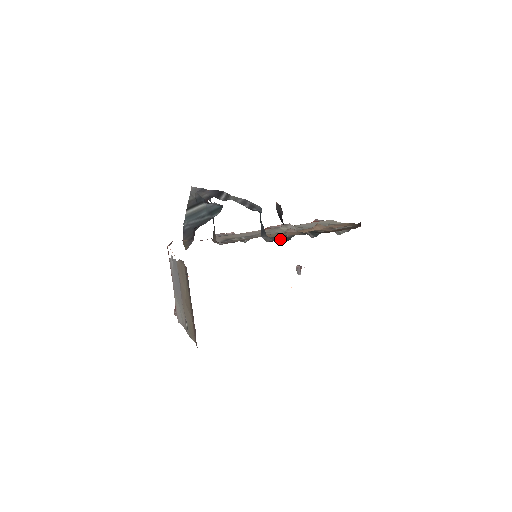
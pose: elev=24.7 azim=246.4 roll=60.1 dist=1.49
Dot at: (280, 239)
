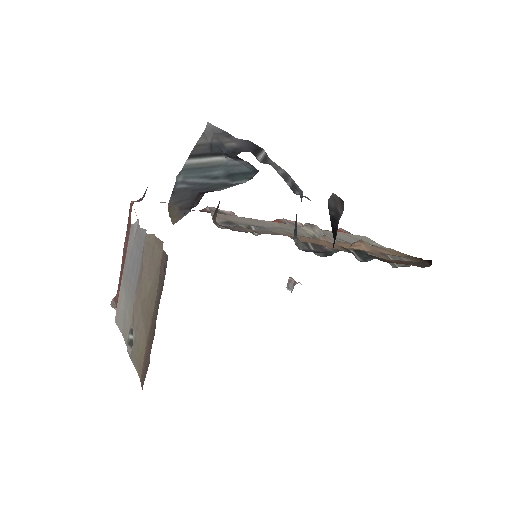
Dot at: occluded
